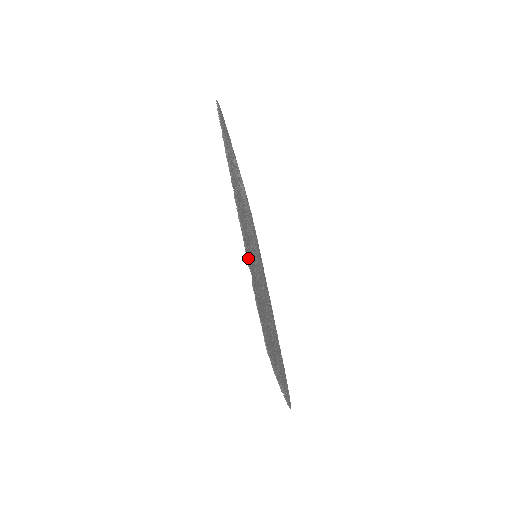
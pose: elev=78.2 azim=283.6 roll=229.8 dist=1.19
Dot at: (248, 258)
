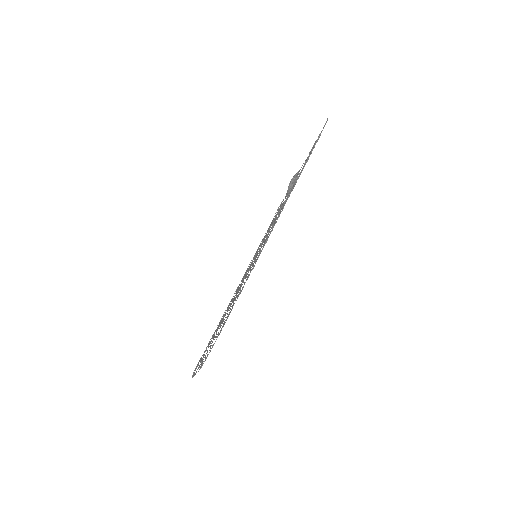
Dot at: occluded
